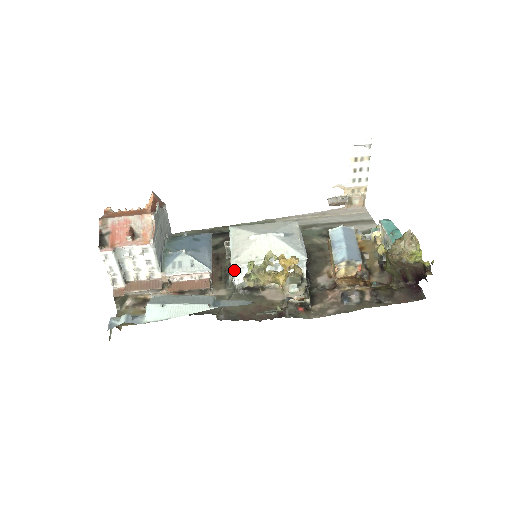
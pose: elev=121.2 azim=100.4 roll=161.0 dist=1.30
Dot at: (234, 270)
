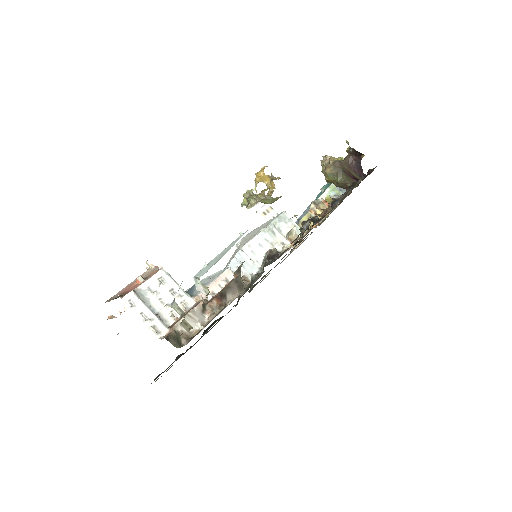
Dot at: (246, 253)
